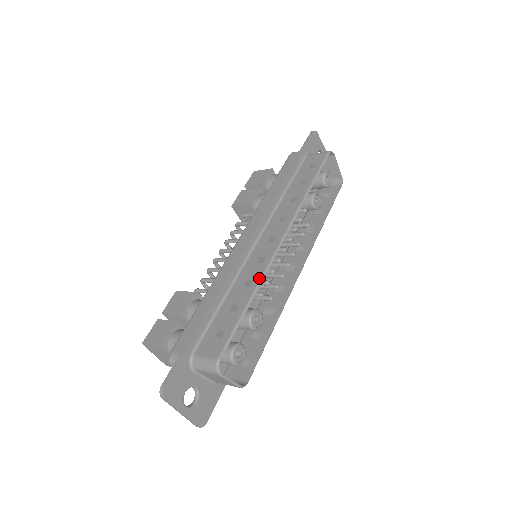
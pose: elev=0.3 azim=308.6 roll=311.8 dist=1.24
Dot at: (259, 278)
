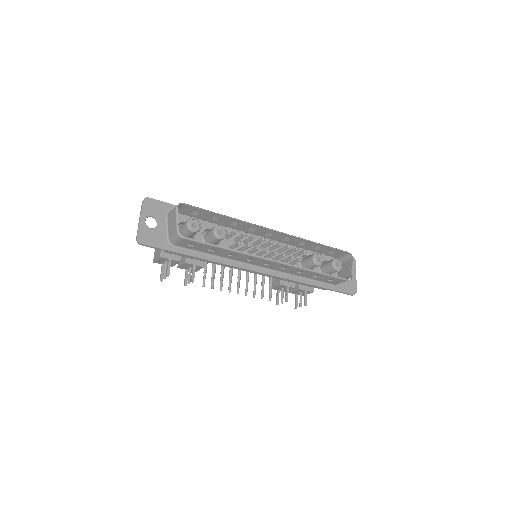
Dot at: (242, 221)
